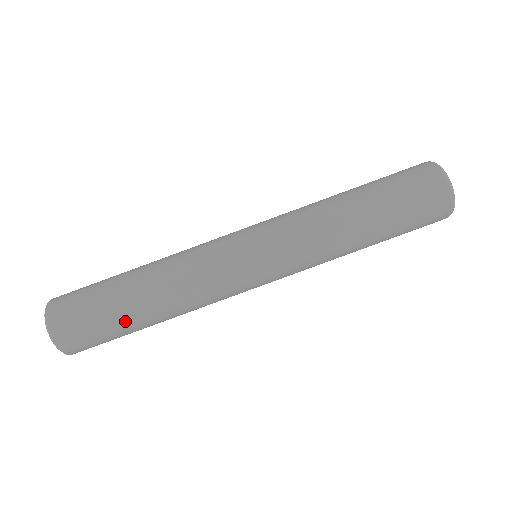
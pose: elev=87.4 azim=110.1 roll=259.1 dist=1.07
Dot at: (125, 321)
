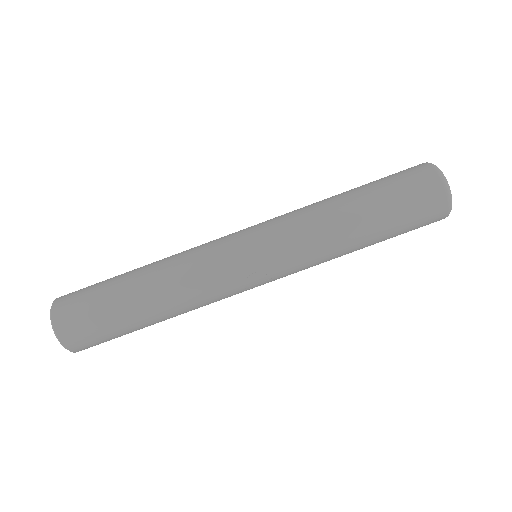
Dot at: (121, 304)
